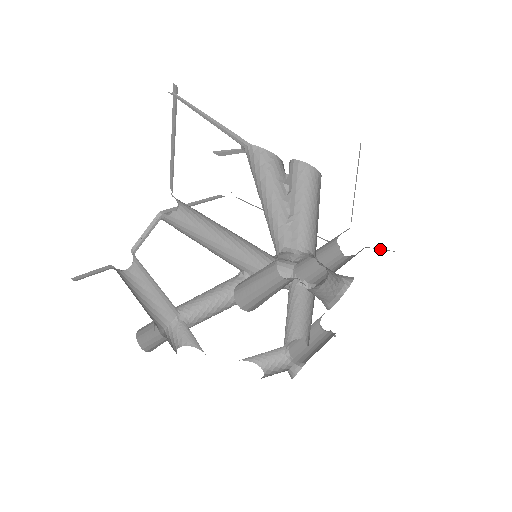
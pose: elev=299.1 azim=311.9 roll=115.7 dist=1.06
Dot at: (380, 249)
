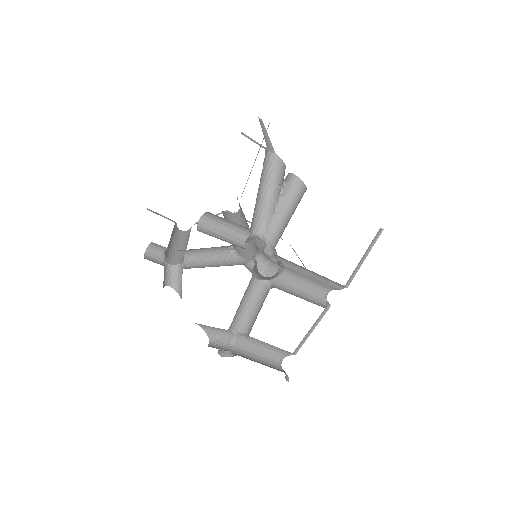
Dot at: occluded
